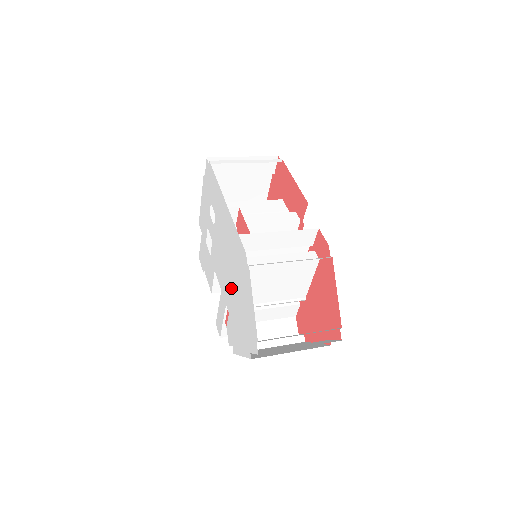
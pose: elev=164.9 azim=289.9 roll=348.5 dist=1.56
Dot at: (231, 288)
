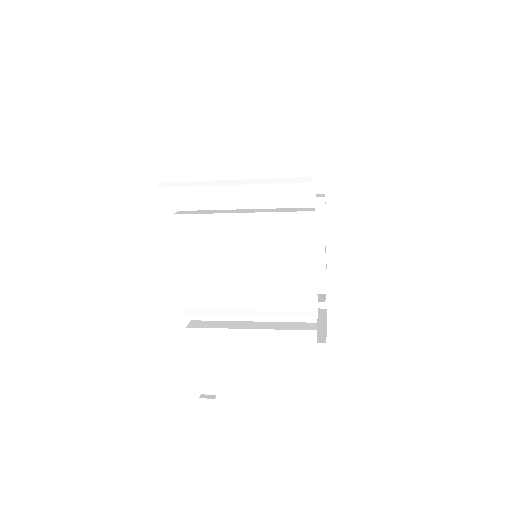
Dot at: occluded
